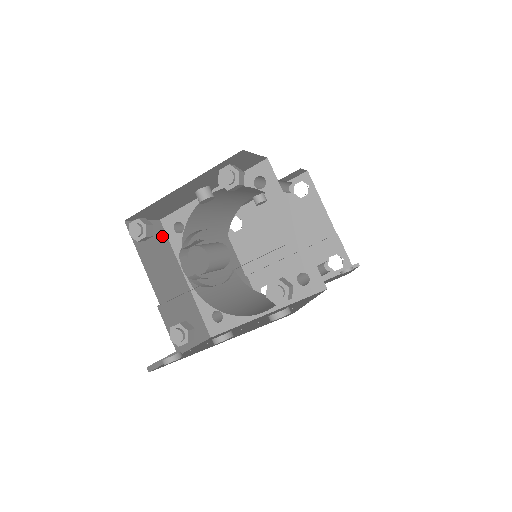
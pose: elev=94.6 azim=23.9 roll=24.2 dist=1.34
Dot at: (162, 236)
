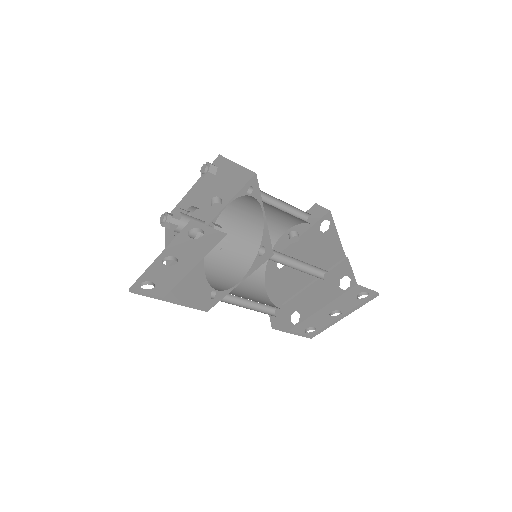
Dot at: occluded
